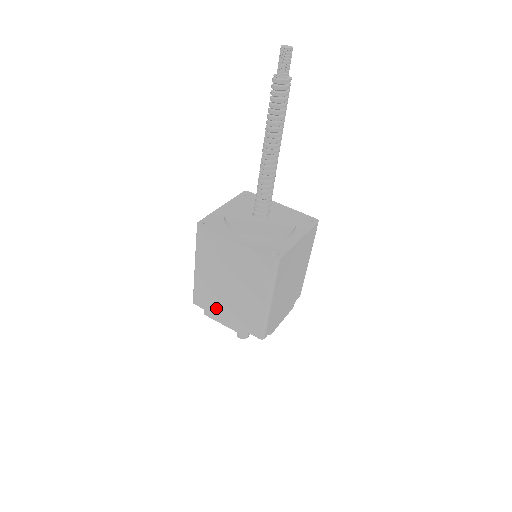
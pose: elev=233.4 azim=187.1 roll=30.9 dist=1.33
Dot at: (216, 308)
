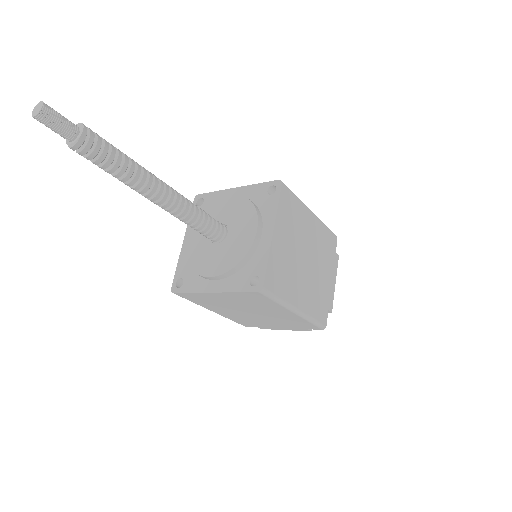
Dot at: (263, 324)
